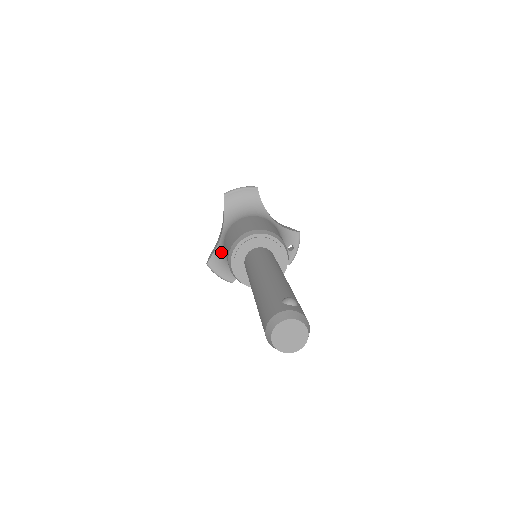
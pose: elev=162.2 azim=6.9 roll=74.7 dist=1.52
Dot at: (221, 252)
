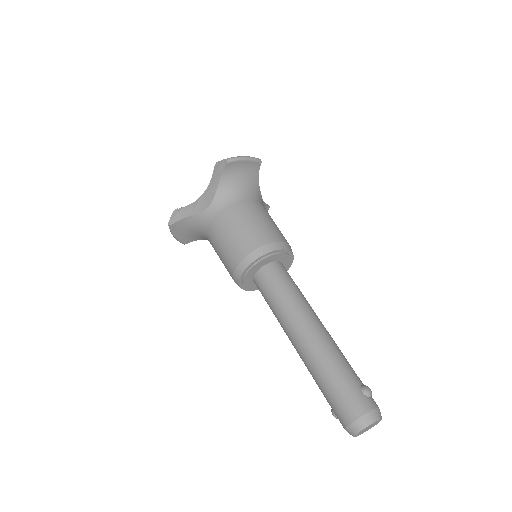
Dot at: (197, 222)
